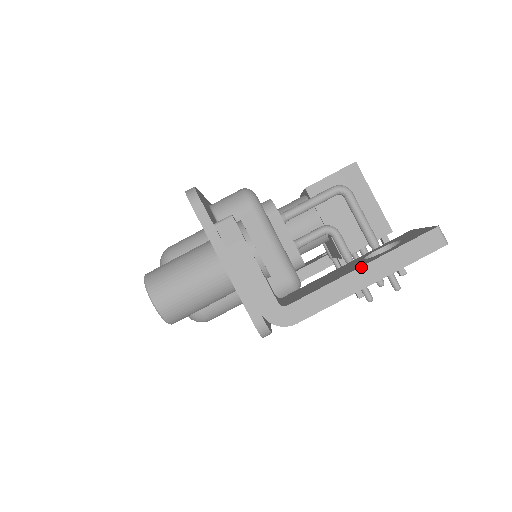
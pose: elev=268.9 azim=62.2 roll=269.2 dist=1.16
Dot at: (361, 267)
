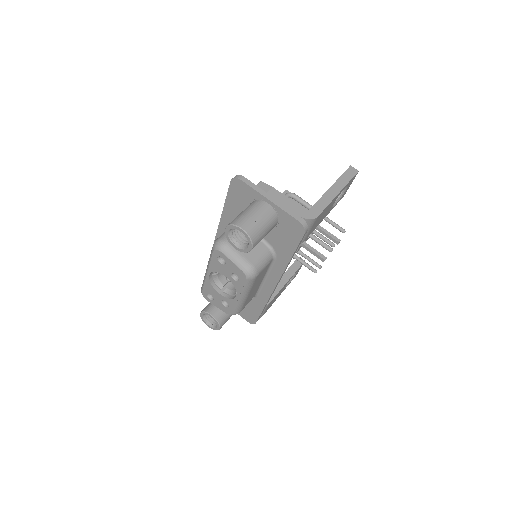
Dot at: (331, 187)
